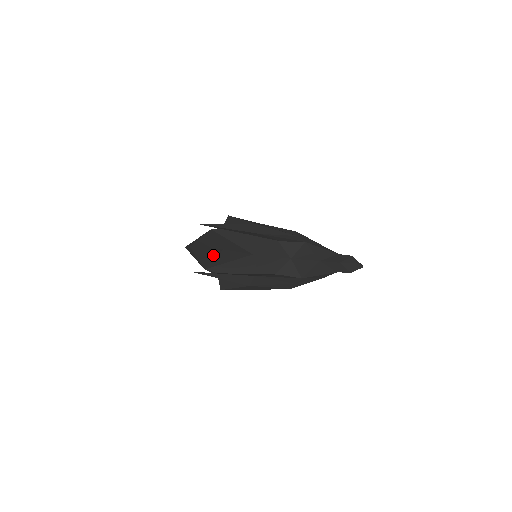
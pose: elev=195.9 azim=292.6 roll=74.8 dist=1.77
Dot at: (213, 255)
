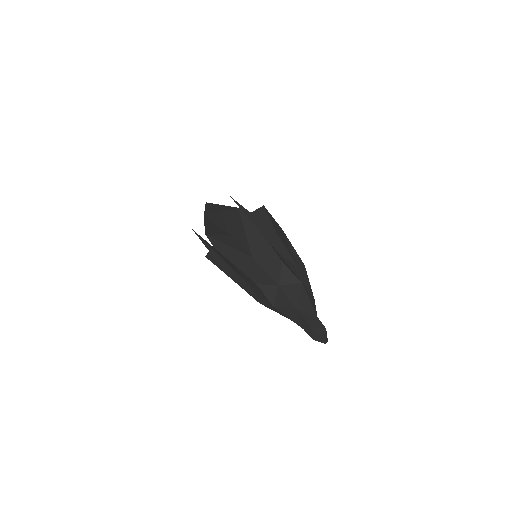
Dot at: (220, 232)
